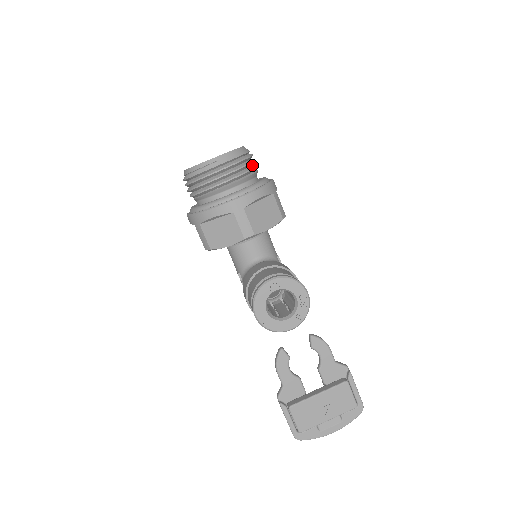
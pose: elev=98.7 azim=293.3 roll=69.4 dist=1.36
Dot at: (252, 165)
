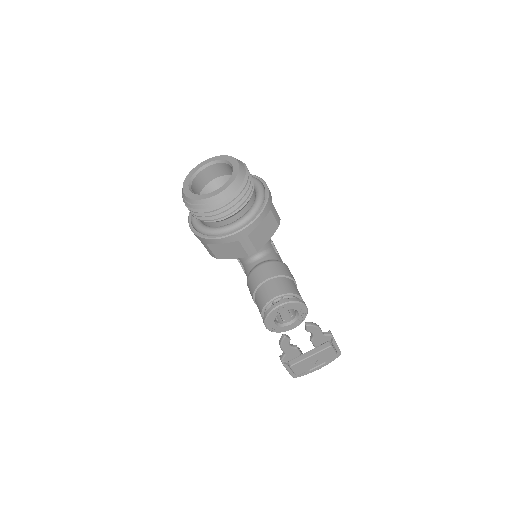
Dot at: occluded
